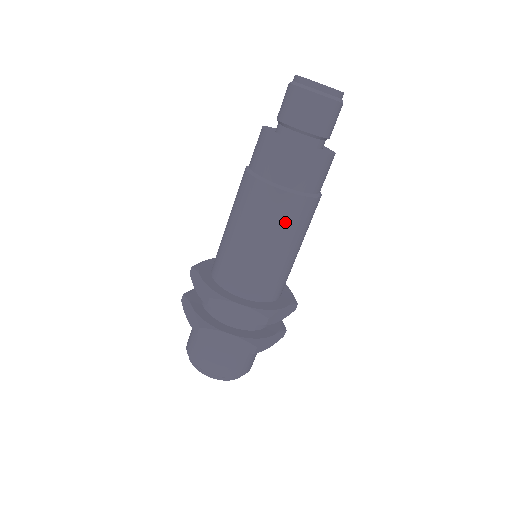
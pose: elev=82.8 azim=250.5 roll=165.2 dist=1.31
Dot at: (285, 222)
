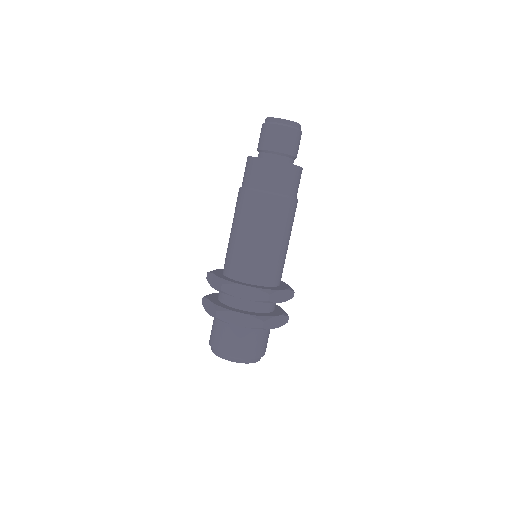
Dot at: (272, 218)
